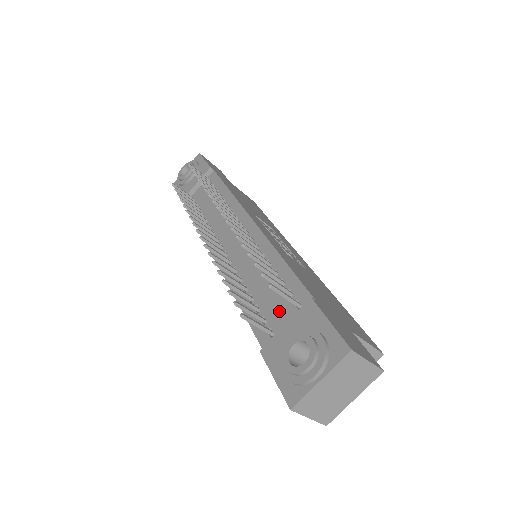
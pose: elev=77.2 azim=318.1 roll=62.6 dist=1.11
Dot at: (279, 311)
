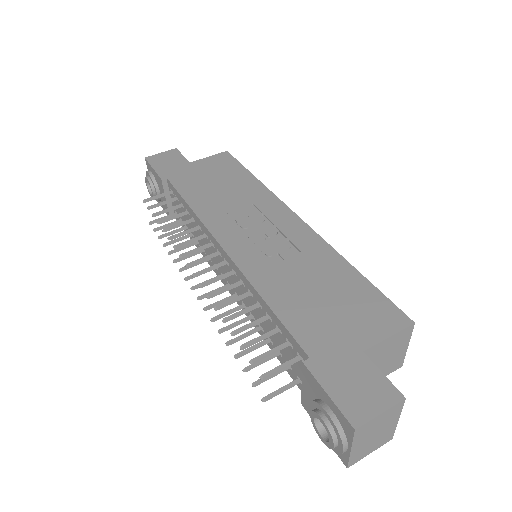
Dot at: occluded
